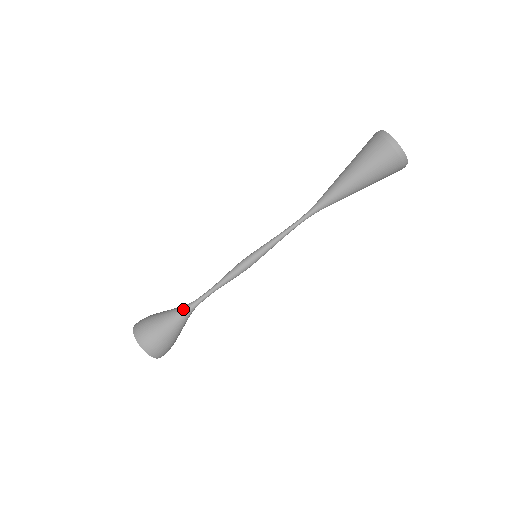
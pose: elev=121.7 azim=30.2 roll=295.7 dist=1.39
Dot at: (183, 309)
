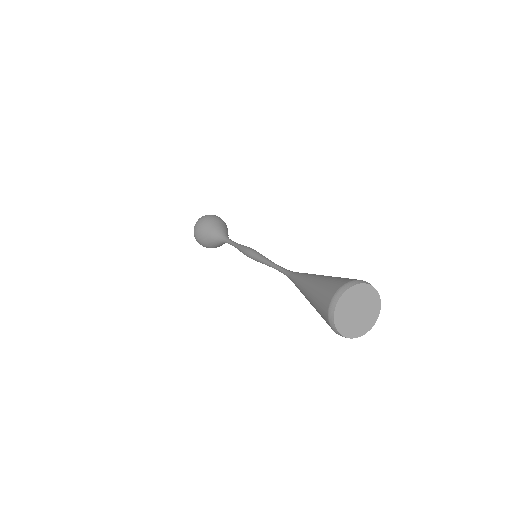
Dot at: (219, 240)
